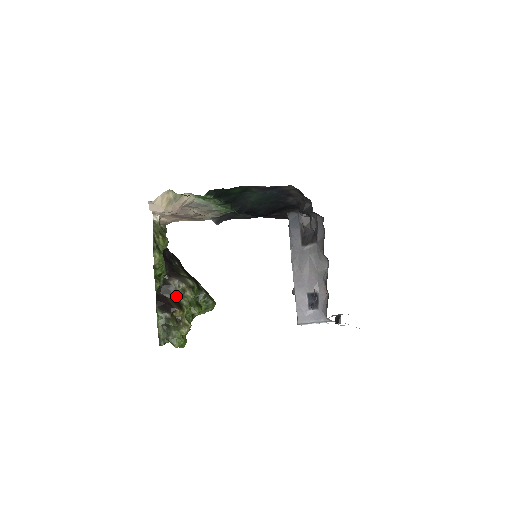
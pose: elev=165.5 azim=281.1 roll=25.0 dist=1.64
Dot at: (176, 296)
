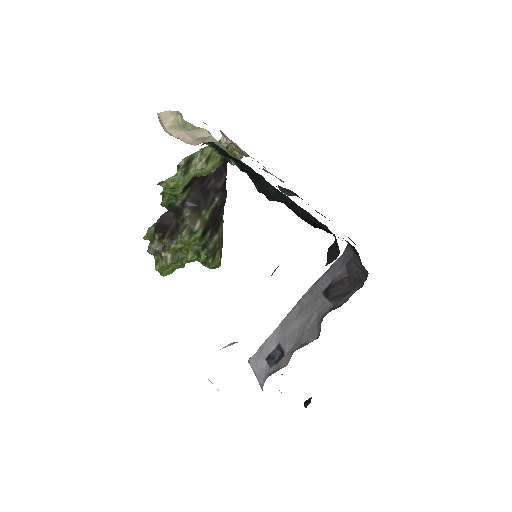
Dot at: (179, 227)
